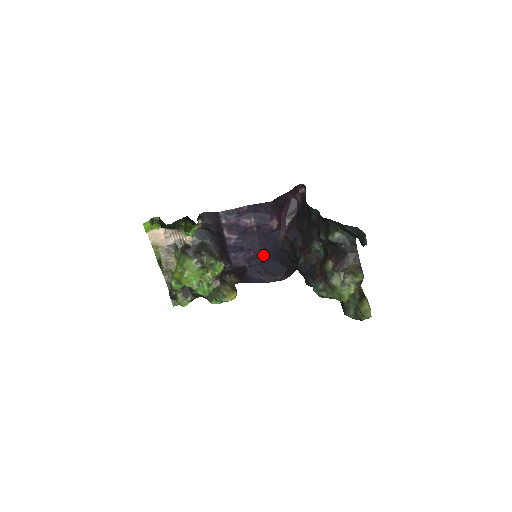
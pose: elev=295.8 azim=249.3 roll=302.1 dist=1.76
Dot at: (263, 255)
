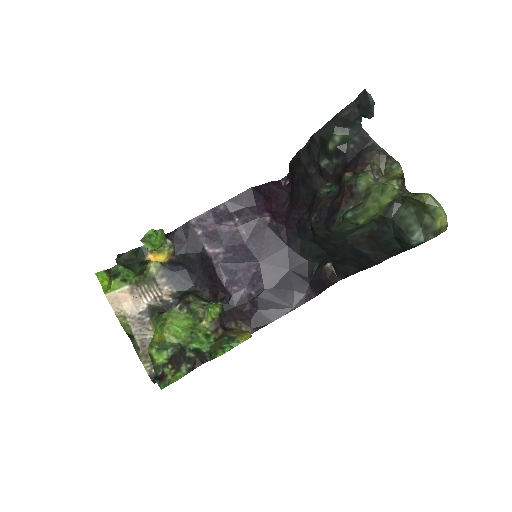
Dot at: (269, 268)
